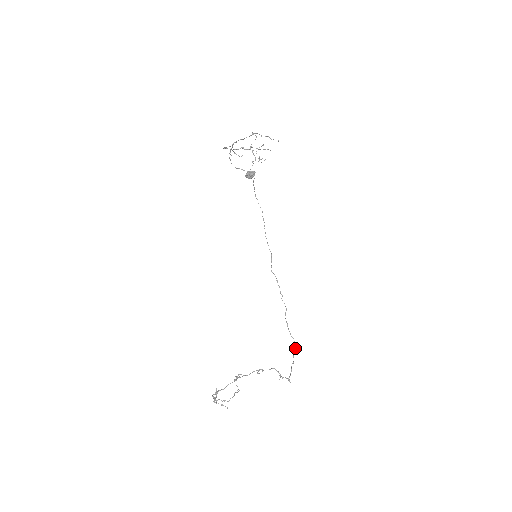
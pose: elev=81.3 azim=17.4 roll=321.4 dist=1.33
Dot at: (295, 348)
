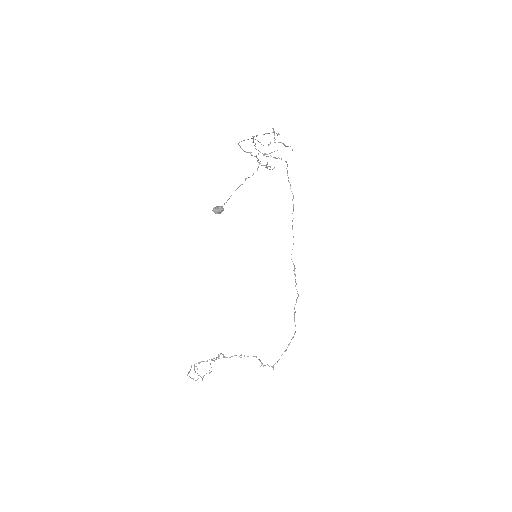
Dot at: (293, 337)
